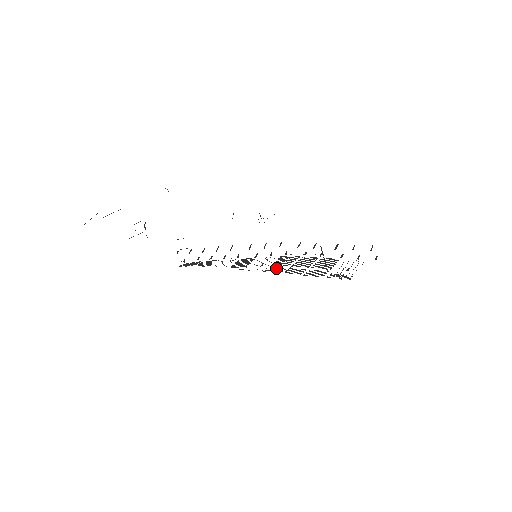
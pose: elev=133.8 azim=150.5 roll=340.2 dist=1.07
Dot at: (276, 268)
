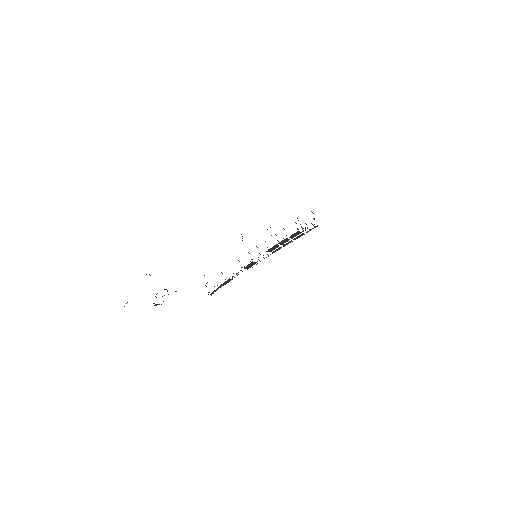
Dot at: (275, 251)
